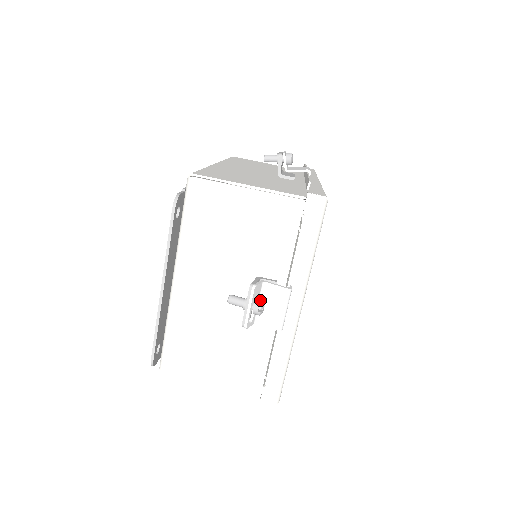
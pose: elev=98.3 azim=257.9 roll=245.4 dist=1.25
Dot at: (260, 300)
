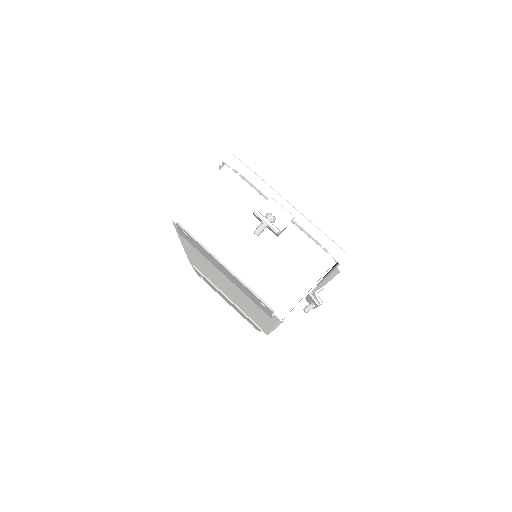
Dot at: (266, 214)
